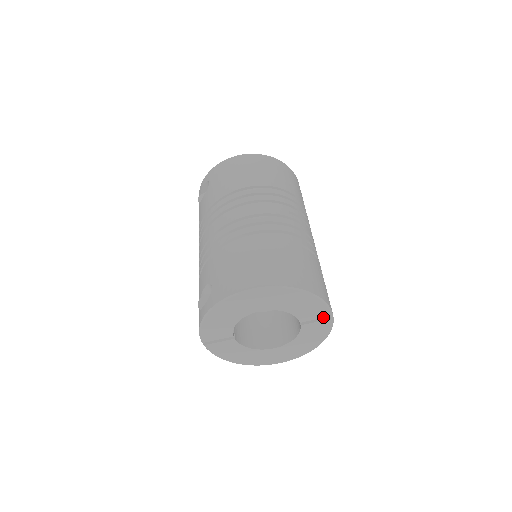
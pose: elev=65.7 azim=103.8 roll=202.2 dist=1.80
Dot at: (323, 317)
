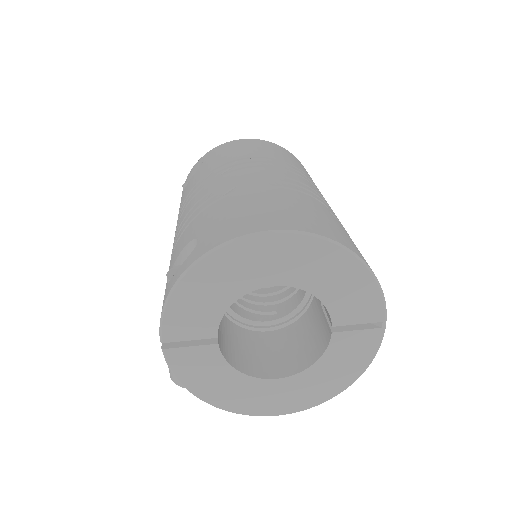
Dot at: (371, 321)
